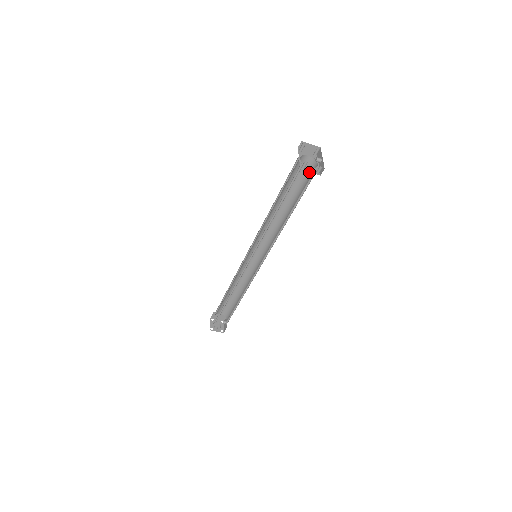
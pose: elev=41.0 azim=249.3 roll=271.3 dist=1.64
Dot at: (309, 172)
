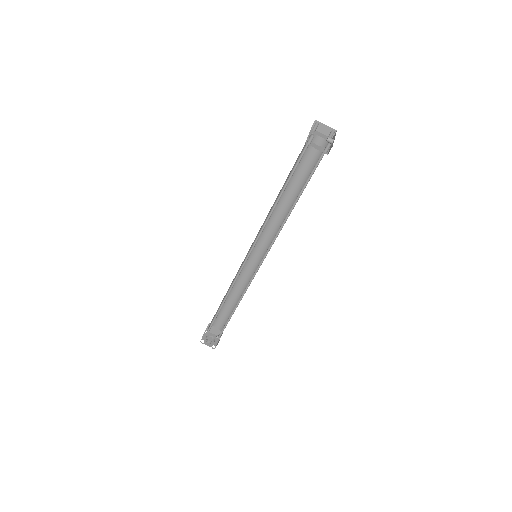
Dot at: occluded
